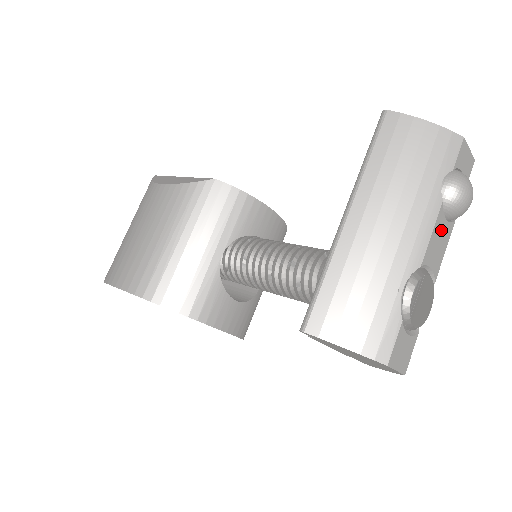
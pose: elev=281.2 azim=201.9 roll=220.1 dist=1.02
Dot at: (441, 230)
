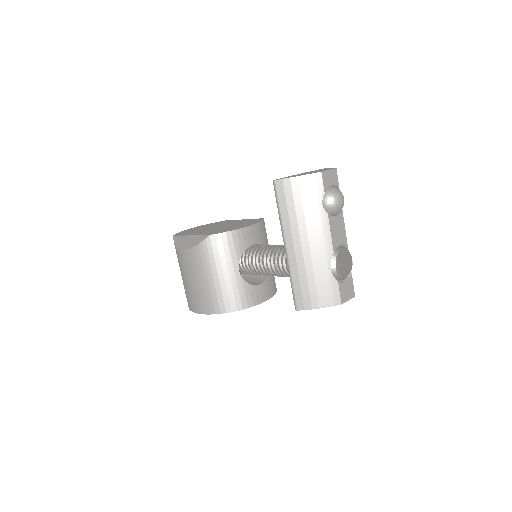
Dot at: (336, 224)
